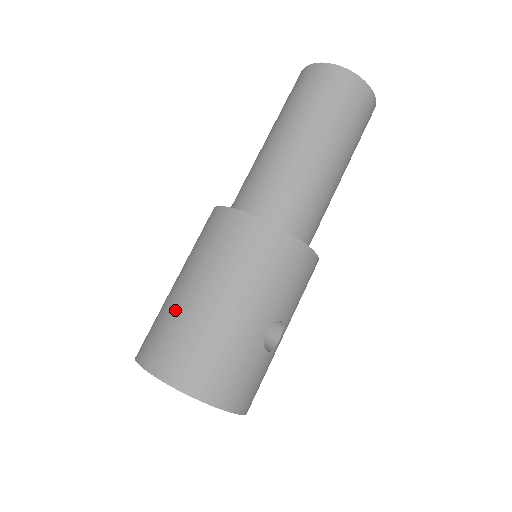
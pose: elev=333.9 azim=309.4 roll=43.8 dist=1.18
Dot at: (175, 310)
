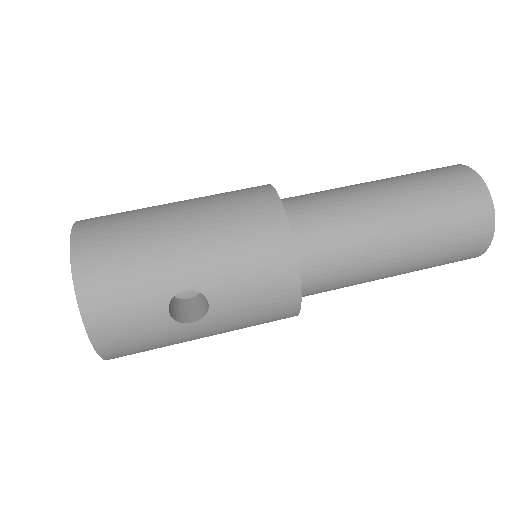
Dot at: (146, 208)
